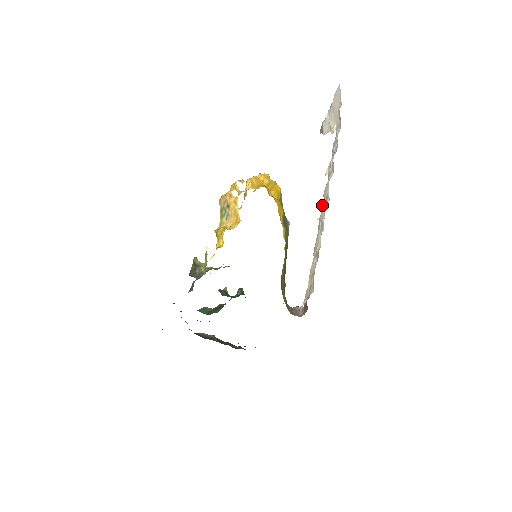
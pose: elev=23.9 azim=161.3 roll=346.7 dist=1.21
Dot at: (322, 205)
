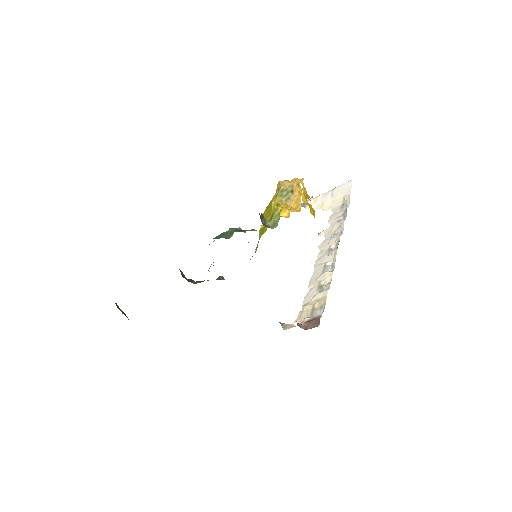
Dot at: (319, 254)
